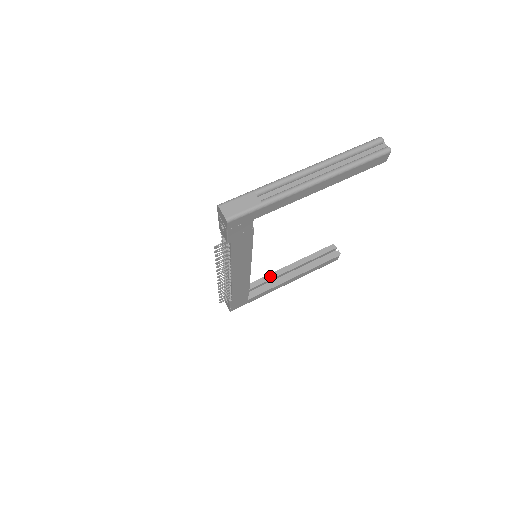
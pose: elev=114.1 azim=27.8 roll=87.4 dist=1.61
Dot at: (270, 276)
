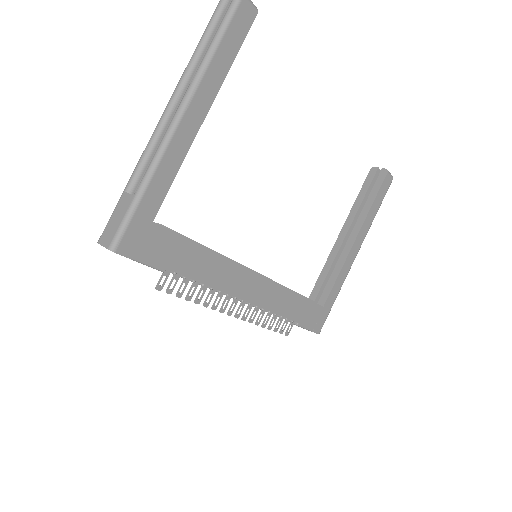
Dot at: (329, 262)
